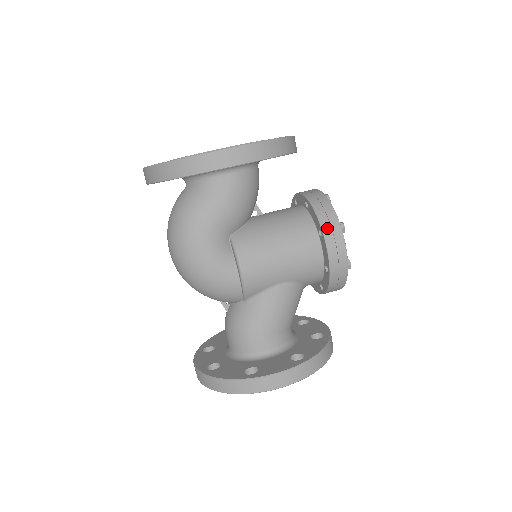
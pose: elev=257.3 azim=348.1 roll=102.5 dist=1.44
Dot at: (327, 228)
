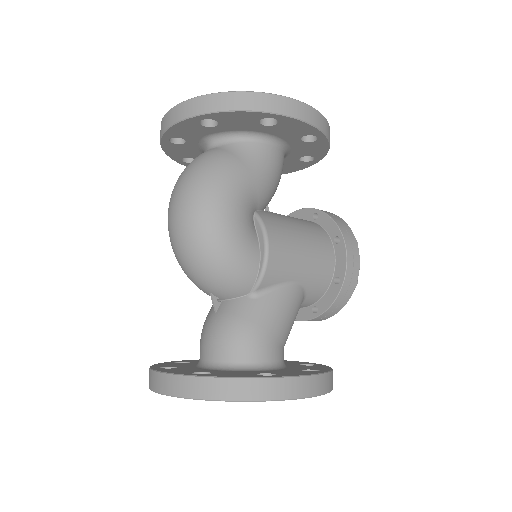
Dot at: (346, 235)
